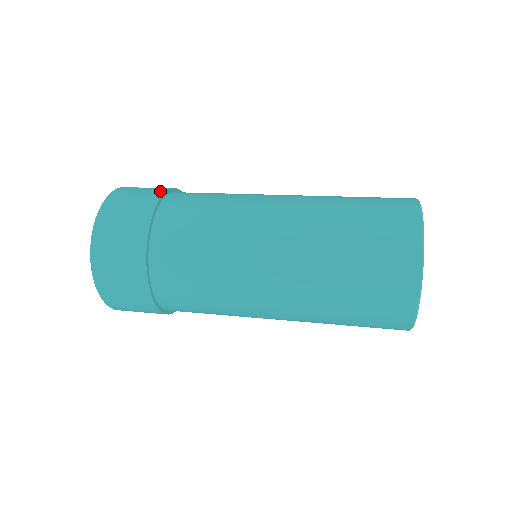
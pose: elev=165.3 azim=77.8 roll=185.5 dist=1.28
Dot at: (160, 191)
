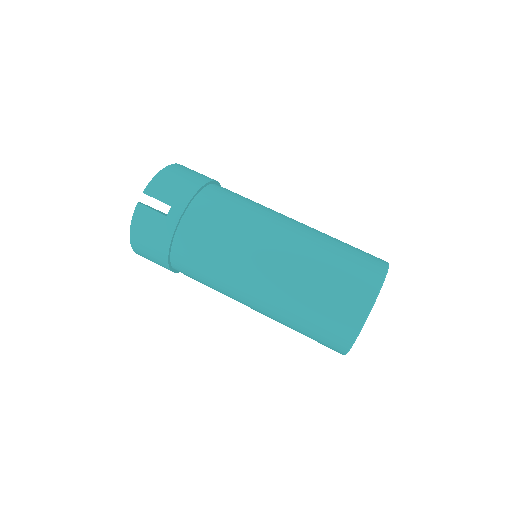
Dot at: (169, 231)
